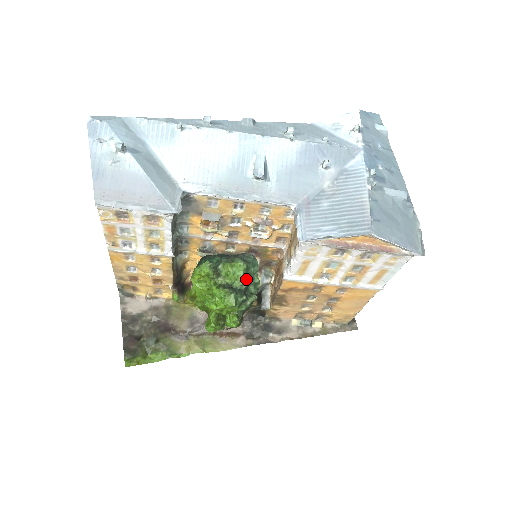
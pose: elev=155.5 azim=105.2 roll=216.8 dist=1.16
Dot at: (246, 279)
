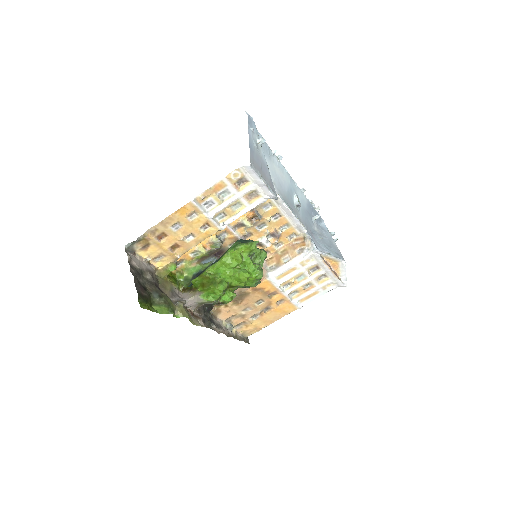
Dot at: (262, 266)
